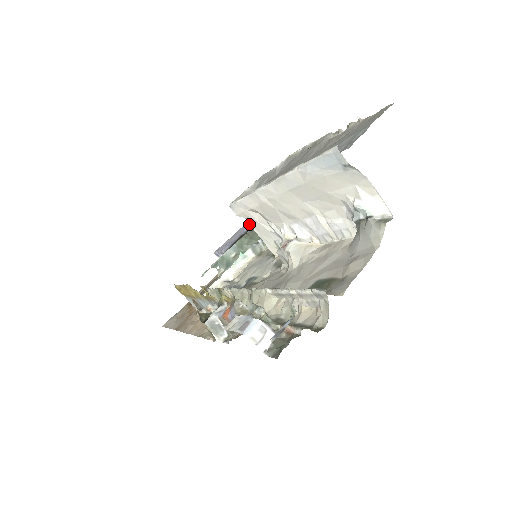
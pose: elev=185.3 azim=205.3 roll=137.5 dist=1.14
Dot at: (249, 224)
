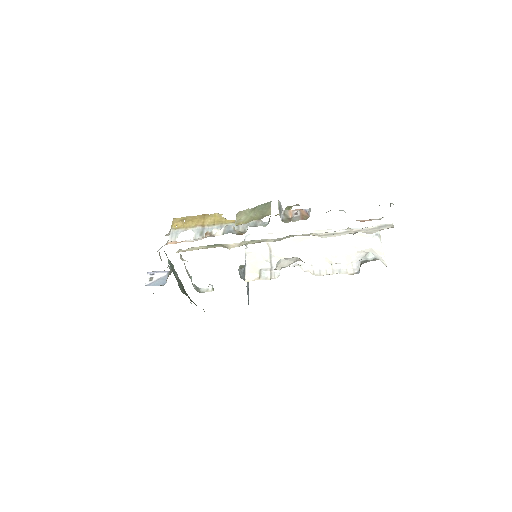
Dot at: occluded
